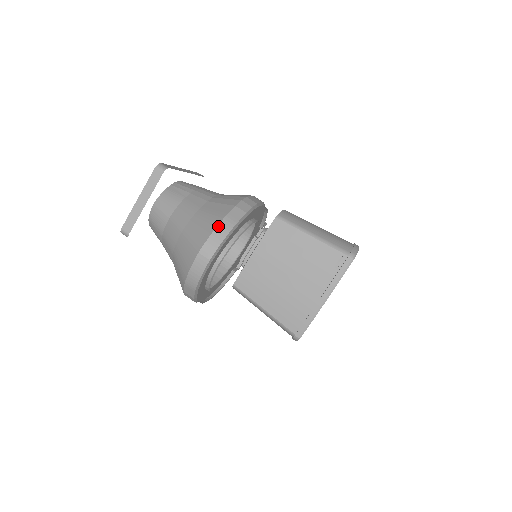
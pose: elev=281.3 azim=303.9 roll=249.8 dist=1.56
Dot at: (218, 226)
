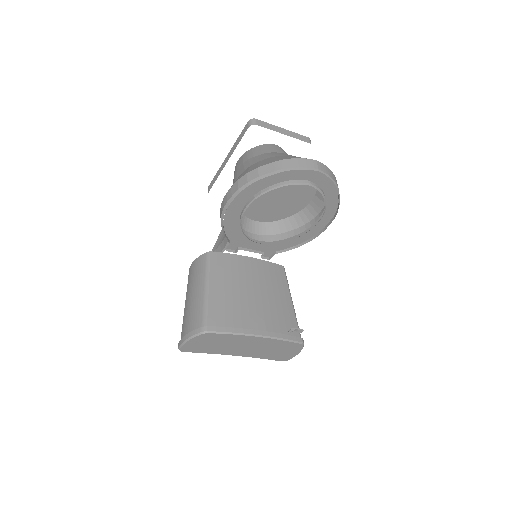
Dot at: occluded
